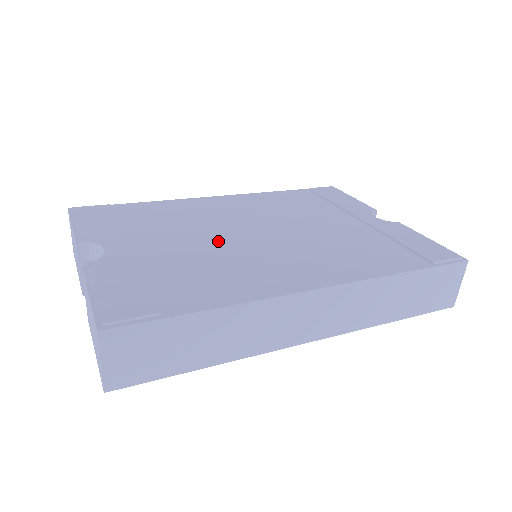
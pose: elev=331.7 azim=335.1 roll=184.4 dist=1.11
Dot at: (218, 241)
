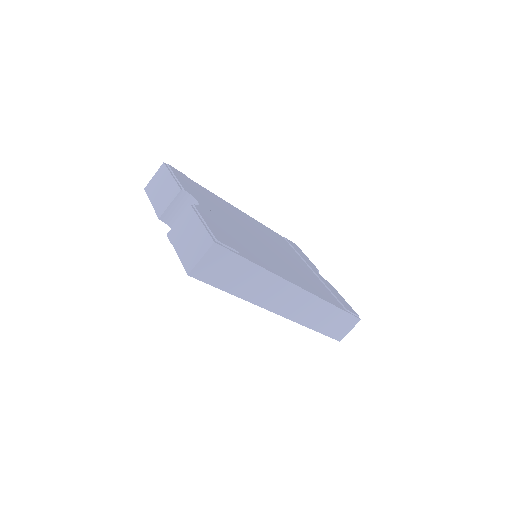
Dot at: (249, 235)
